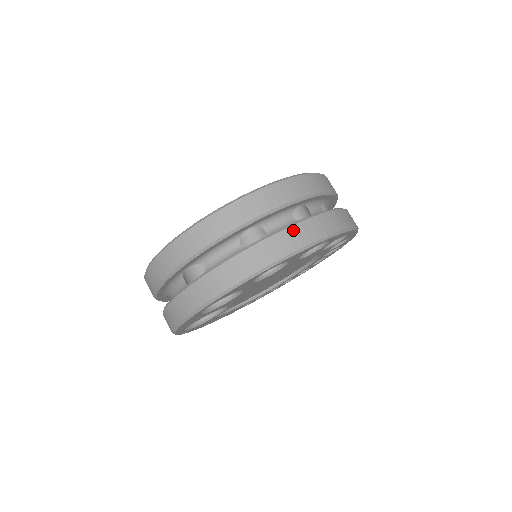
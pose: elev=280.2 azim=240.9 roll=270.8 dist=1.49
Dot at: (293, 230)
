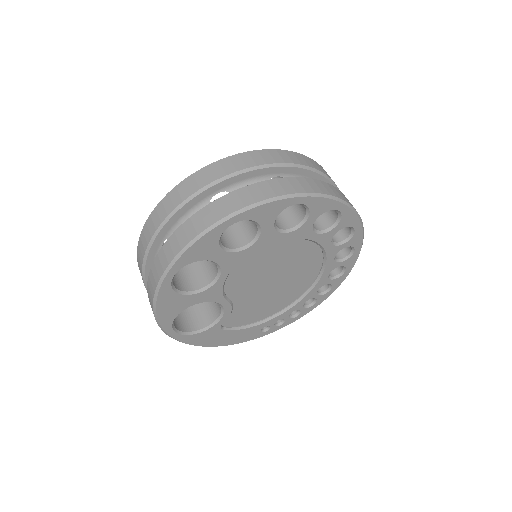
Dot at: (257, 186)
